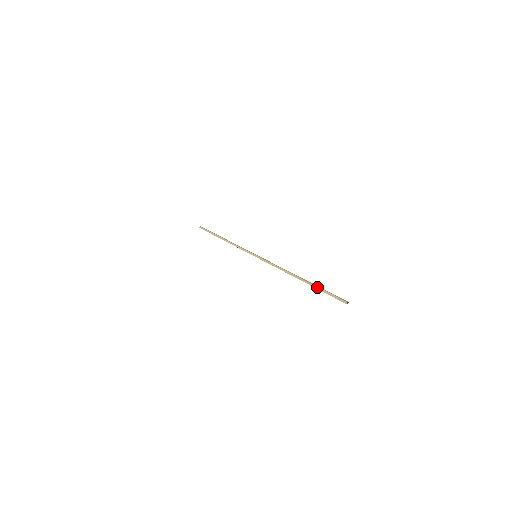
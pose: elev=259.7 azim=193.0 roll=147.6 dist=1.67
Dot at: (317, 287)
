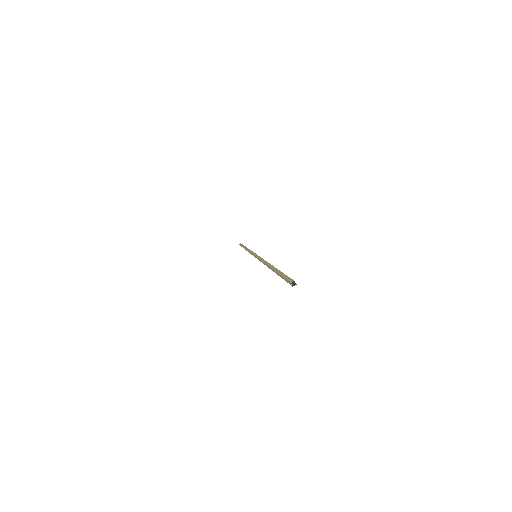
Dot at: (276, 273)
